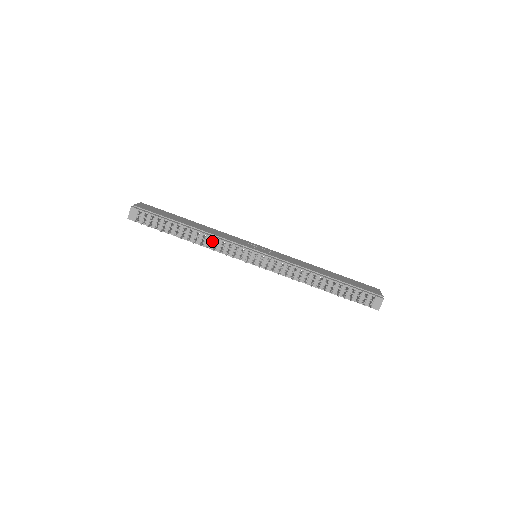
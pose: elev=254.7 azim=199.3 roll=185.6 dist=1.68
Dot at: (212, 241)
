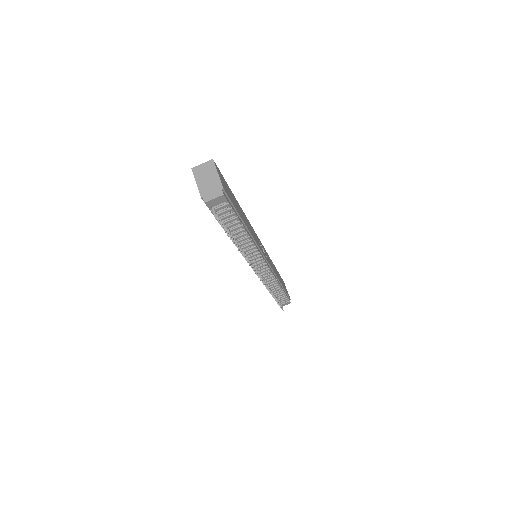
Dot at: (251, 249)
